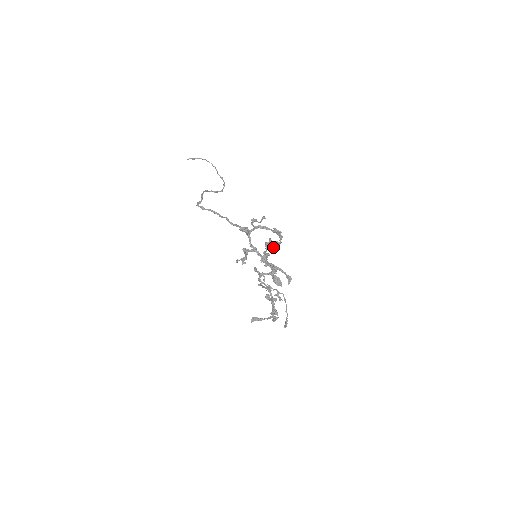
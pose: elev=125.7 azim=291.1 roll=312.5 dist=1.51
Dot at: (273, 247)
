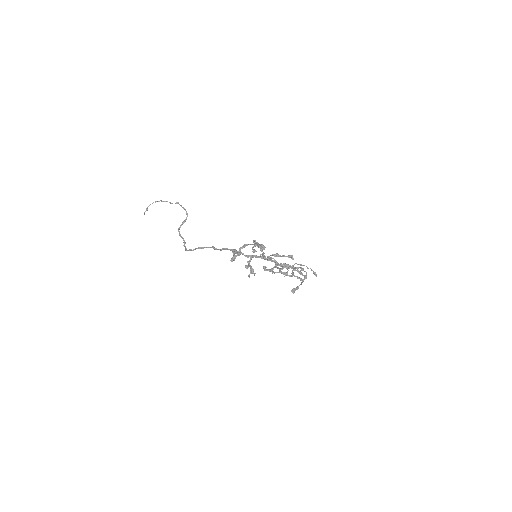
Dot at: occluded
